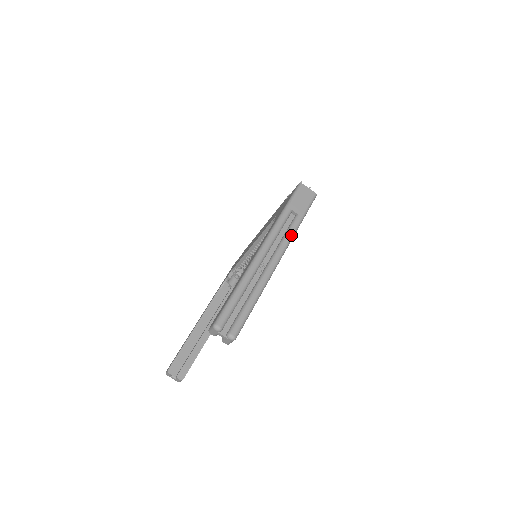
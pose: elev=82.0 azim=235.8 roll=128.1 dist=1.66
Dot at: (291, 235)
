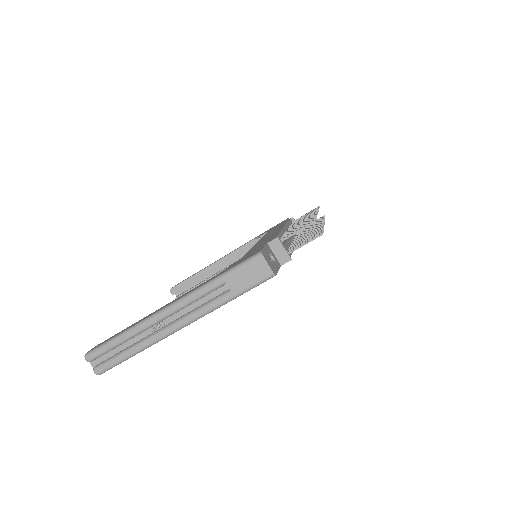
Dot at: (207, 310)
